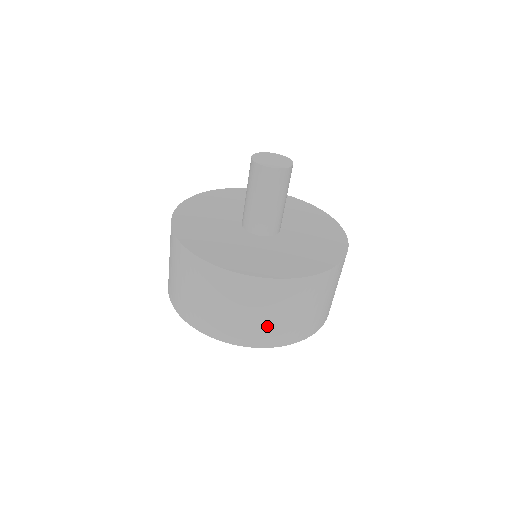
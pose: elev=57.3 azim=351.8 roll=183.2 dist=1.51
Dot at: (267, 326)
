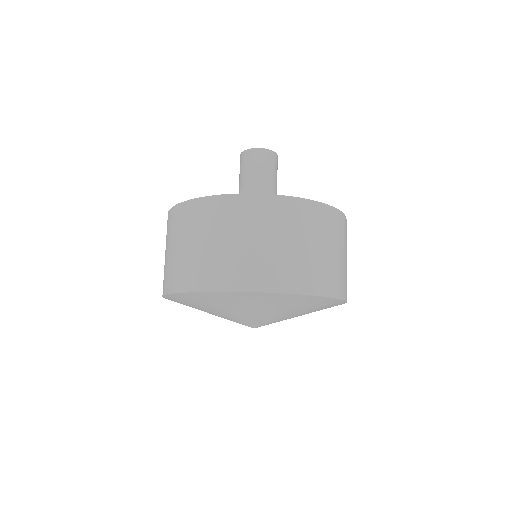
Dot at: (195, 259)
